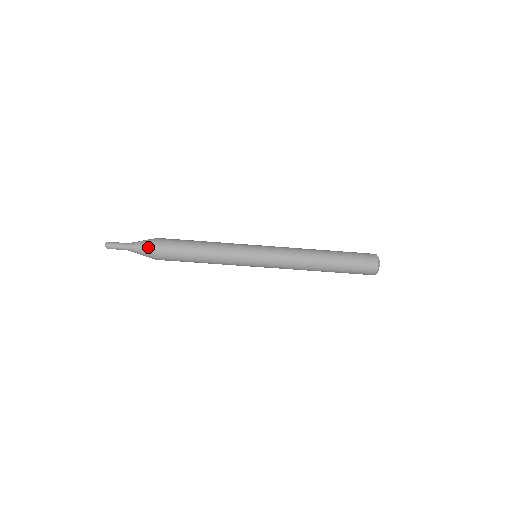
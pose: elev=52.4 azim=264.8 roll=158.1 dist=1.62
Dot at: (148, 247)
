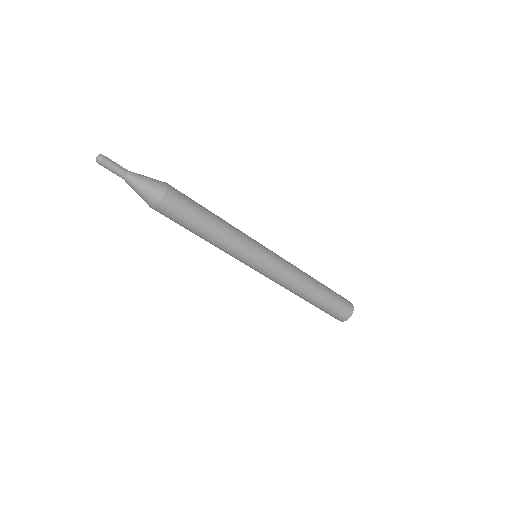
Dot at: (155, 191)
